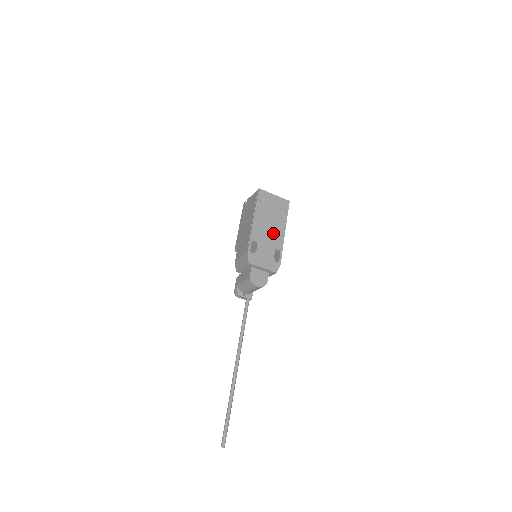
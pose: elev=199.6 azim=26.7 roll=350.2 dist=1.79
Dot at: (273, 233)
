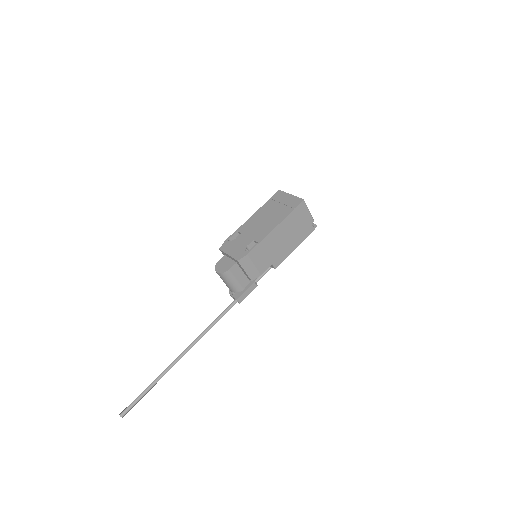
Dot at: (263, 227)
